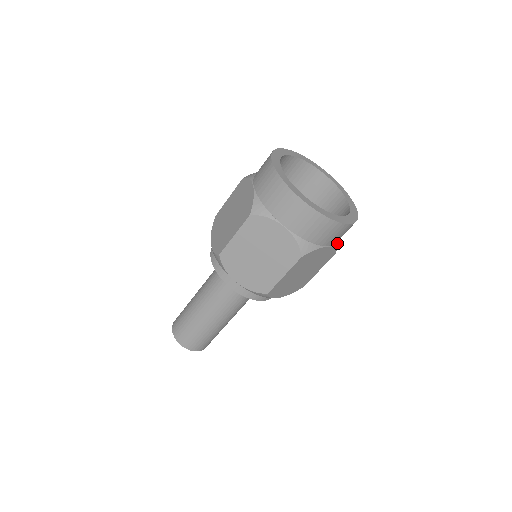
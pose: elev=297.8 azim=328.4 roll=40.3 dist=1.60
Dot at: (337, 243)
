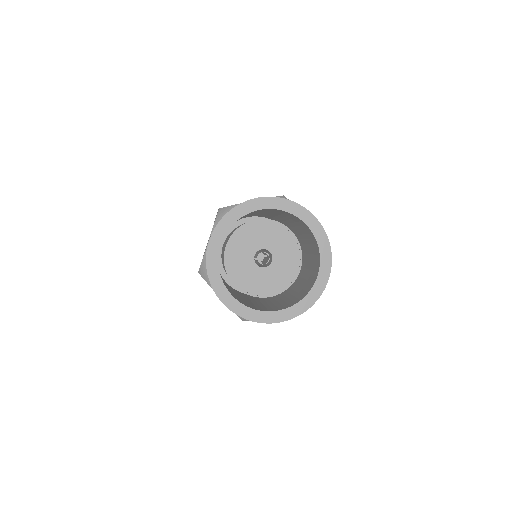
Dot at: occluded
